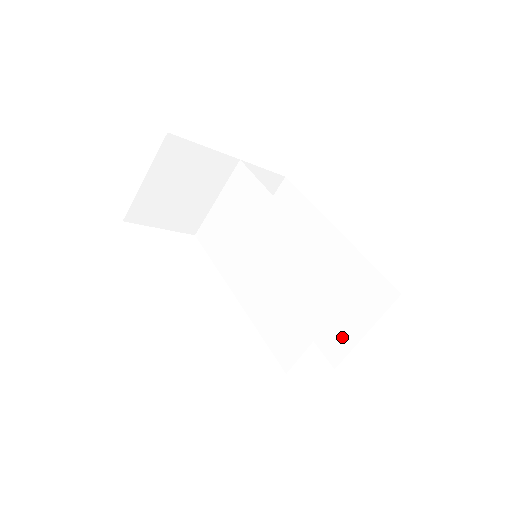
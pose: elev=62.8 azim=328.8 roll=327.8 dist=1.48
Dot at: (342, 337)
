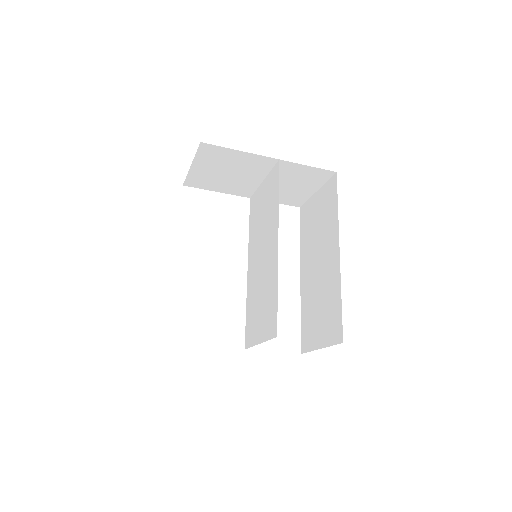
Dot at: (311, 337)
